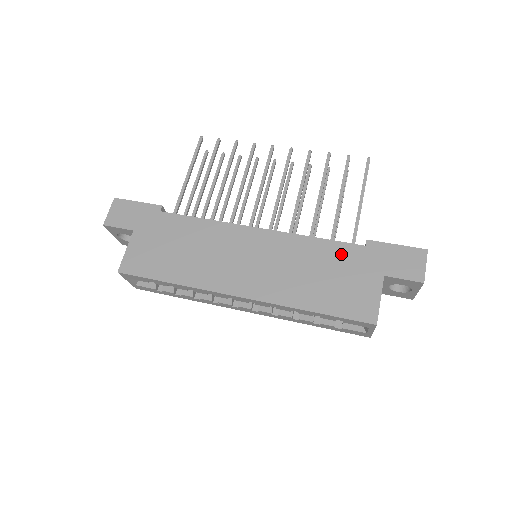
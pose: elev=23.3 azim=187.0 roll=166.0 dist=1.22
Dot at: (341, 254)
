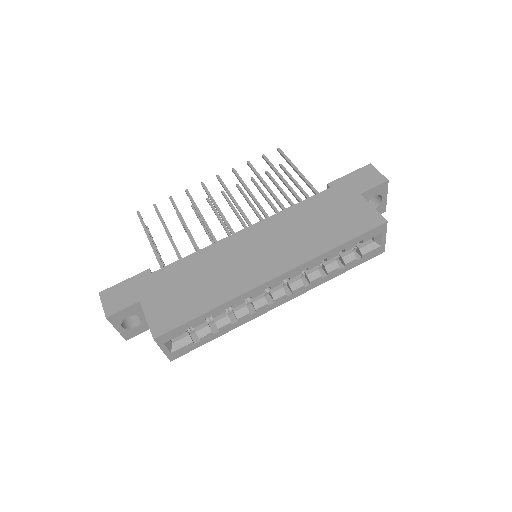
Dot at: (320, 202)
